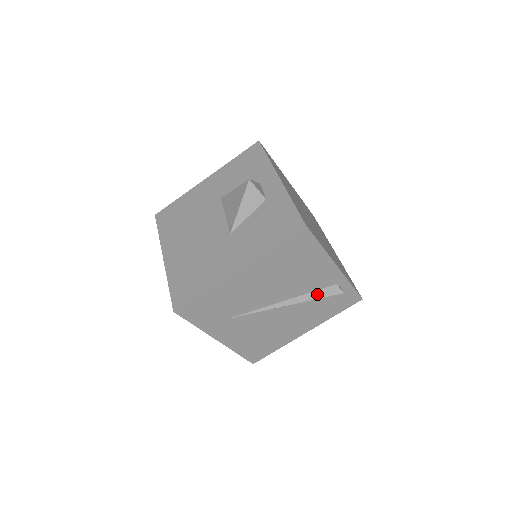
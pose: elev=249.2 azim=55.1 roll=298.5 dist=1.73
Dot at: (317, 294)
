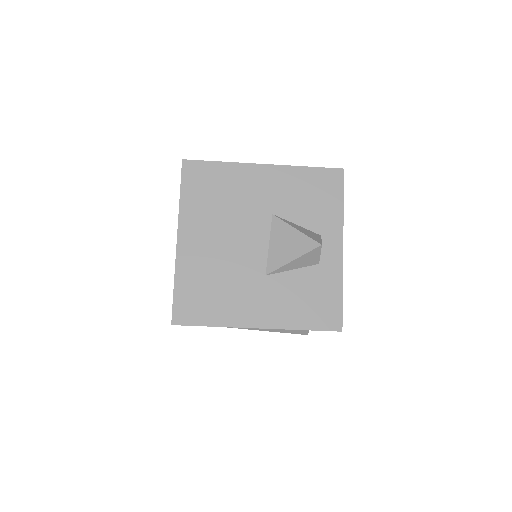
Dot at: (290, 330)
